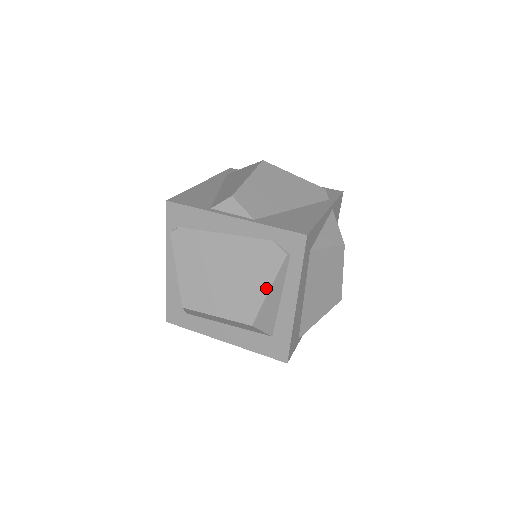
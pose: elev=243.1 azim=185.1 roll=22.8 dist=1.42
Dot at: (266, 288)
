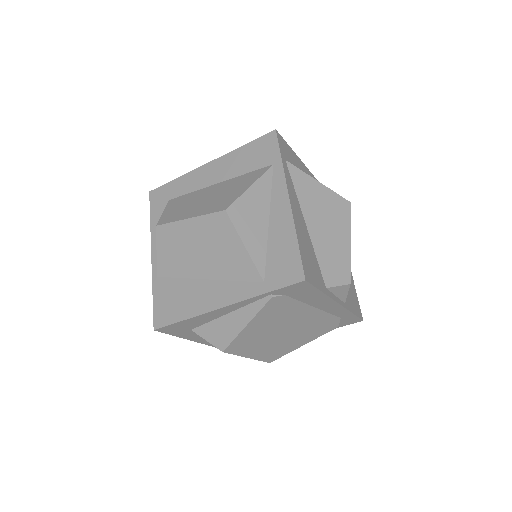
Dot at: (304, 343)
